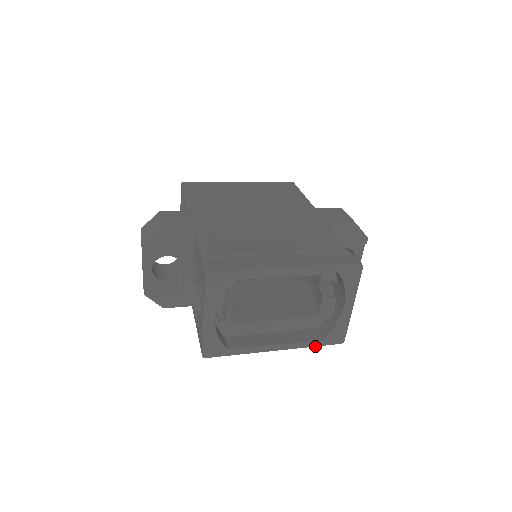
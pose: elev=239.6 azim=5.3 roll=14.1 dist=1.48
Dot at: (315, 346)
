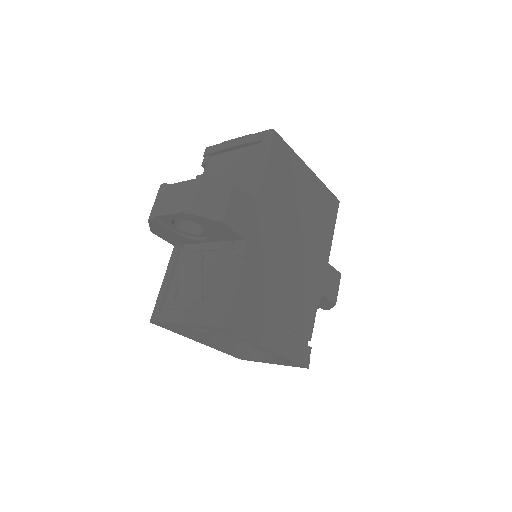
Dot at: (224, 352)
